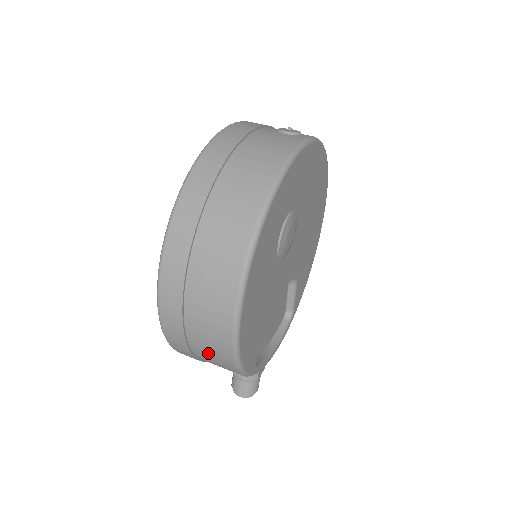
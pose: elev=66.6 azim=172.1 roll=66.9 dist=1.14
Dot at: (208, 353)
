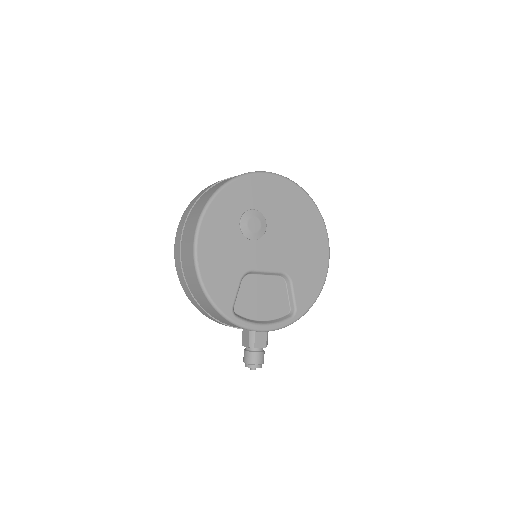
Dot at: (194, 289)
